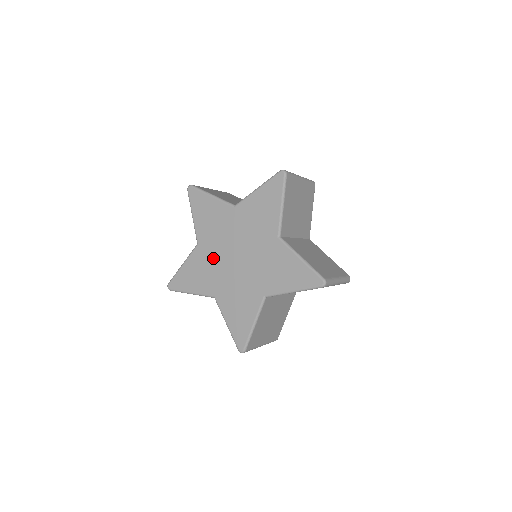
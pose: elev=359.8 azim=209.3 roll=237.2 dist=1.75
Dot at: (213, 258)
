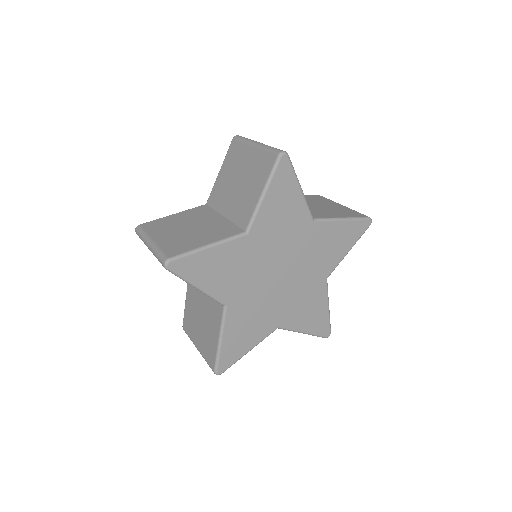
Dot at: (255, 300)
